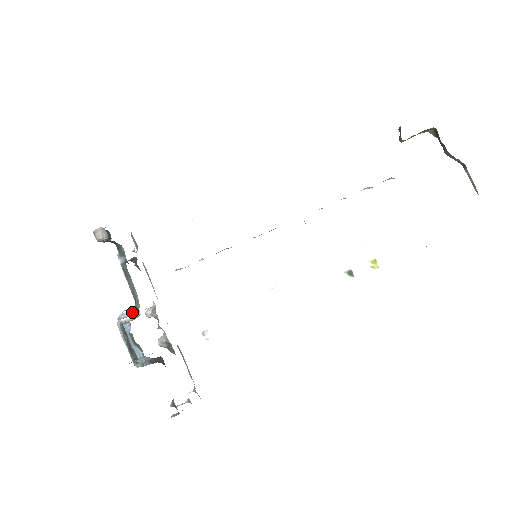
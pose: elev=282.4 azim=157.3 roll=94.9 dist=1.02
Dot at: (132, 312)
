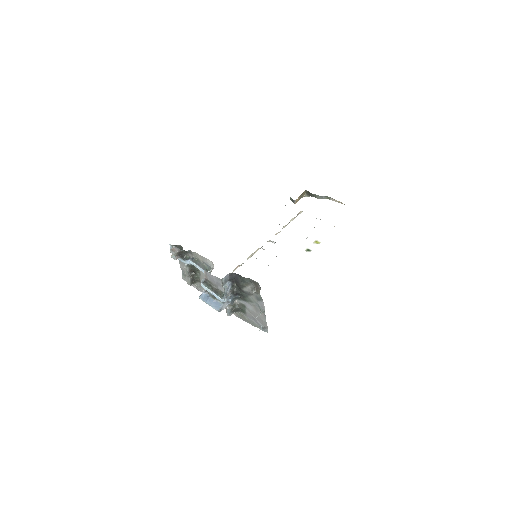
Dot at: occluded
